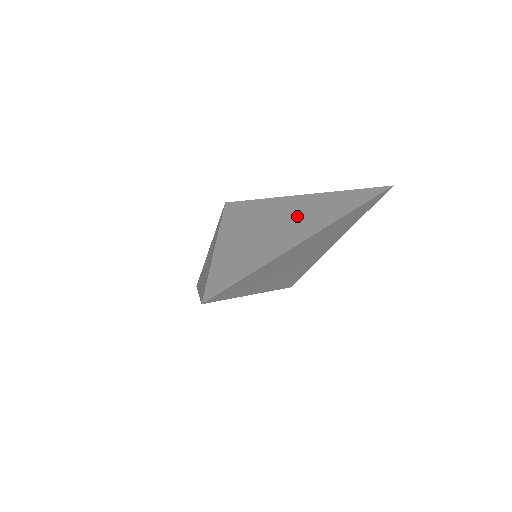
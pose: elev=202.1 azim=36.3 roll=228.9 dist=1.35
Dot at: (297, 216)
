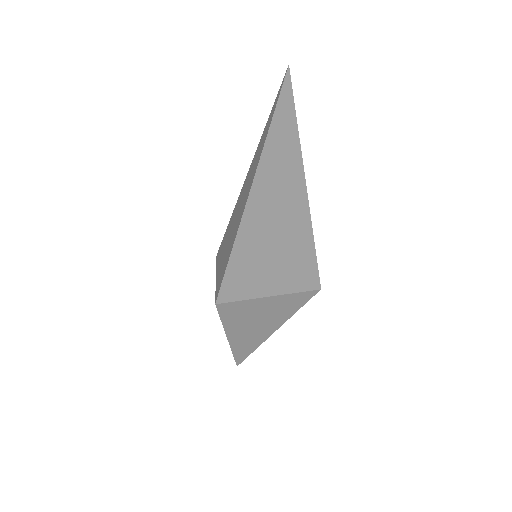
Dot at: (252, 168)
